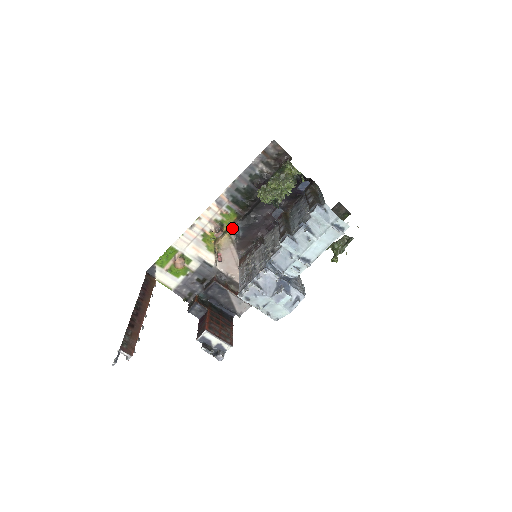
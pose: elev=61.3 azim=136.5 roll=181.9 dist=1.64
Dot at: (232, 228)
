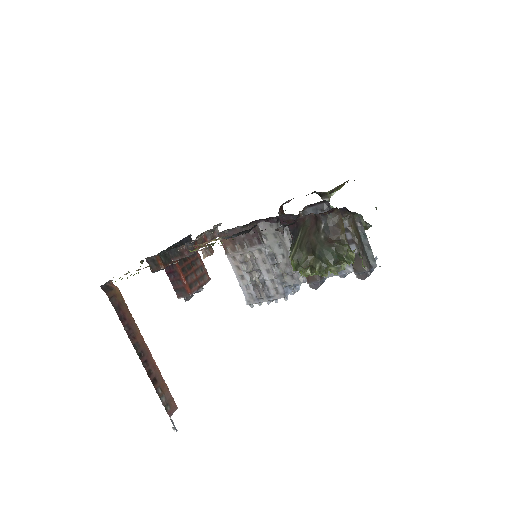
Dot at: occluded
